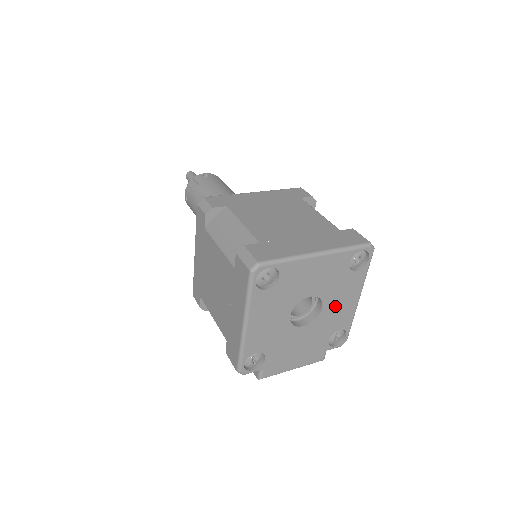
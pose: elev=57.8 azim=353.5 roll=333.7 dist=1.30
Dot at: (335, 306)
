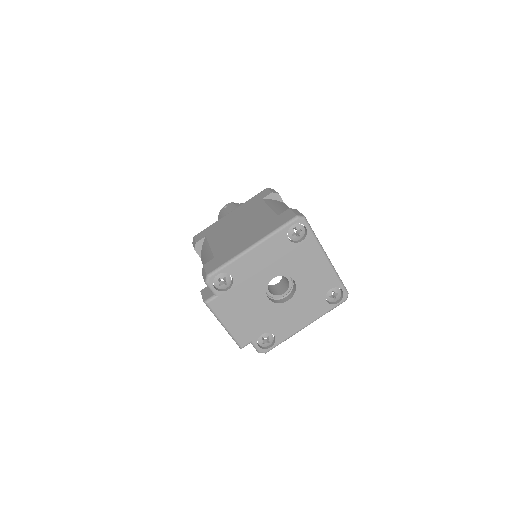
Dot at: (293, 311)
